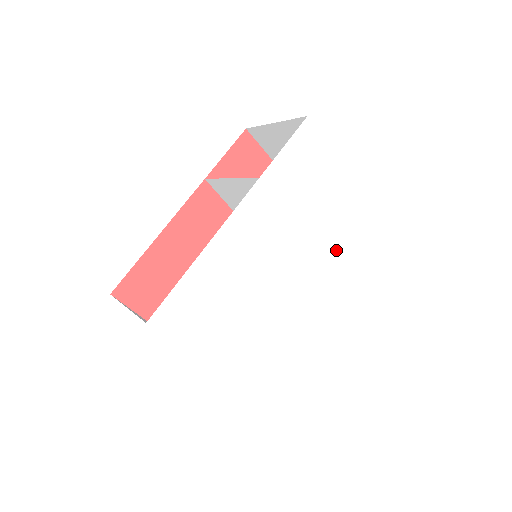
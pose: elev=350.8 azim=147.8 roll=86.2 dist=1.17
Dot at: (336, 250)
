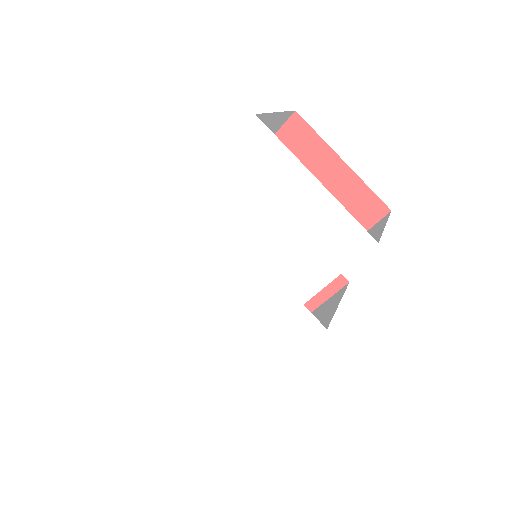
Dot at: (301, 276)
